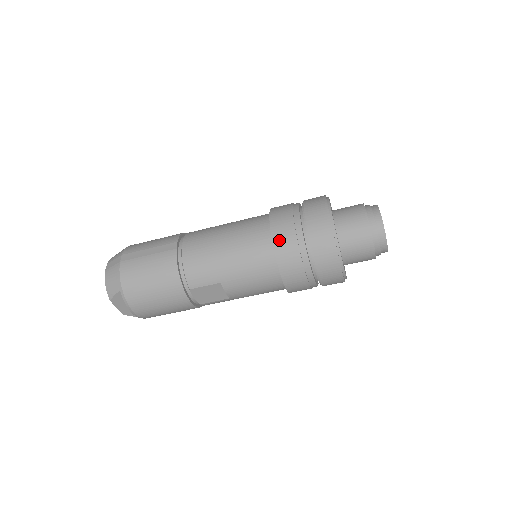
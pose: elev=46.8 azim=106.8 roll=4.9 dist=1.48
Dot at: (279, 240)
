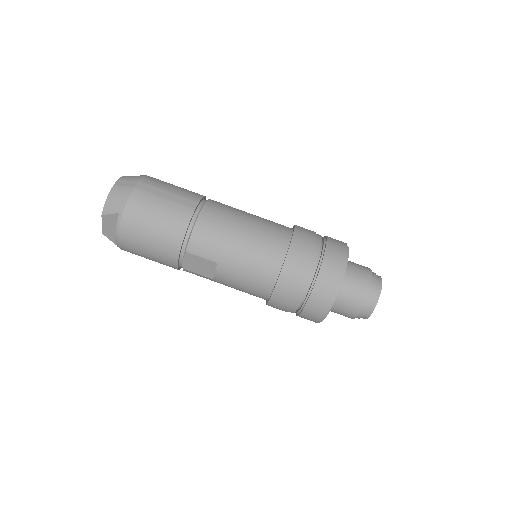
Dot at: (292, 259)
